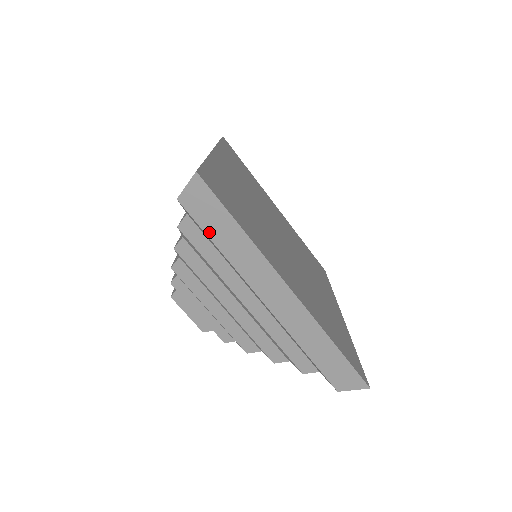
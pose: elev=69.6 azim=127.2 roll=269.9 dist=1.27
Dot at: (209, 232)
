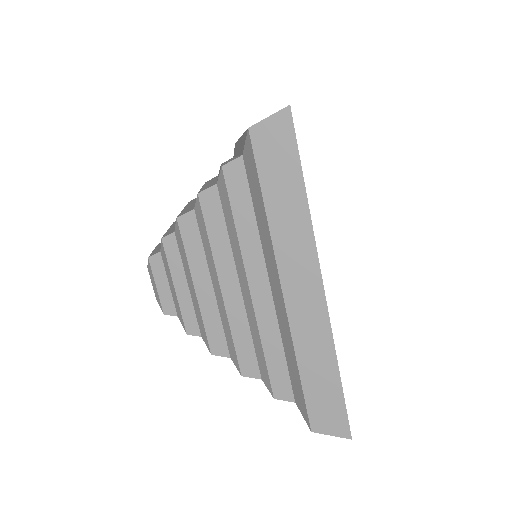
Dot at: (265, 182)
